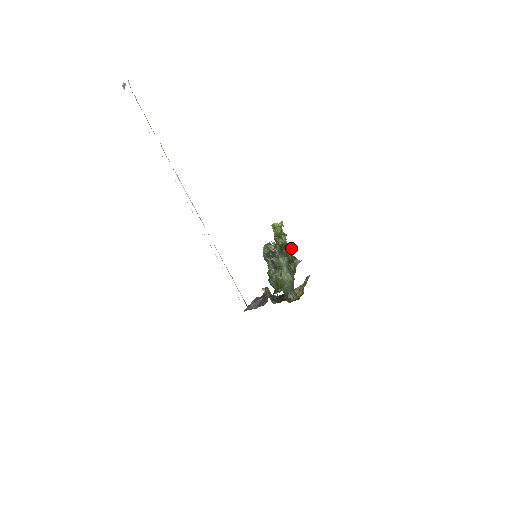
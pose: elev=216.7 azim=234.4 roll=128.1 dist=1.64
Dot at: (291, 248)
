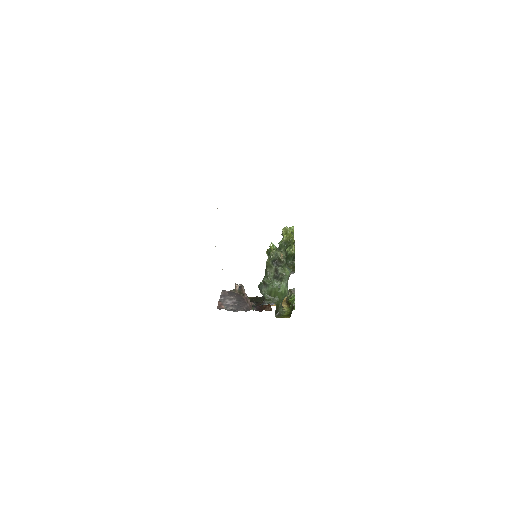
Dot at: (294, 259)
